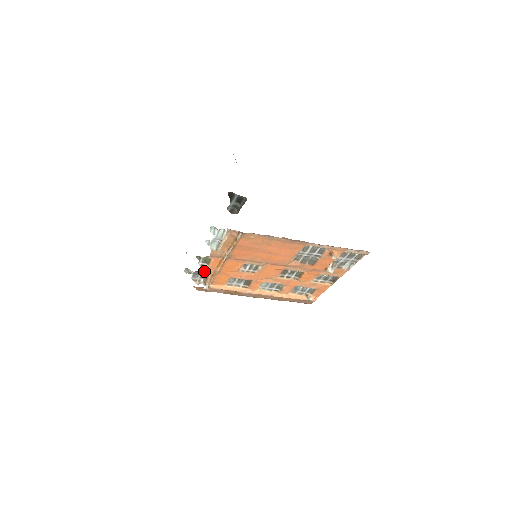
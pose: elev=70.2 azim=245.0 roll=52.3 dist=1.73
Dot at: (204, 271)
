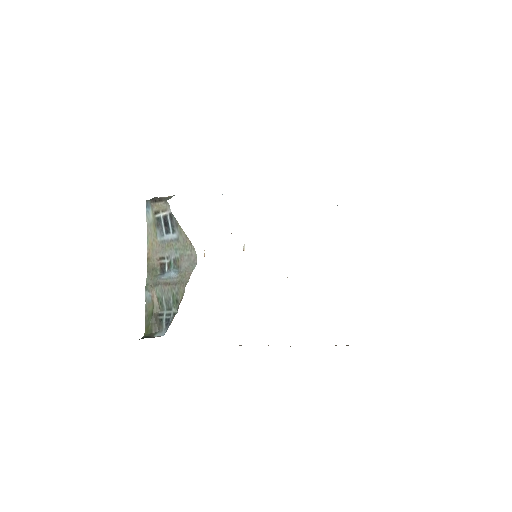
Dot at: occluded
